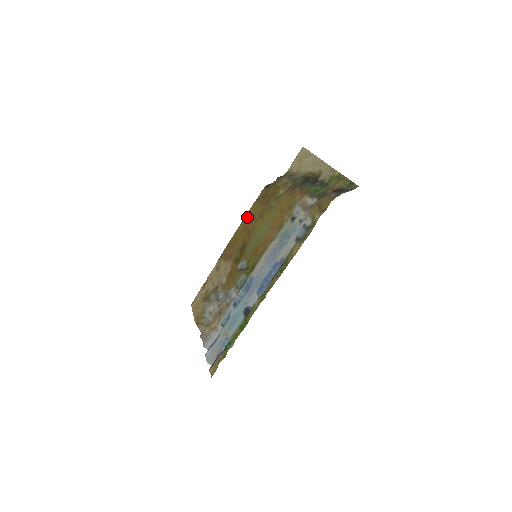
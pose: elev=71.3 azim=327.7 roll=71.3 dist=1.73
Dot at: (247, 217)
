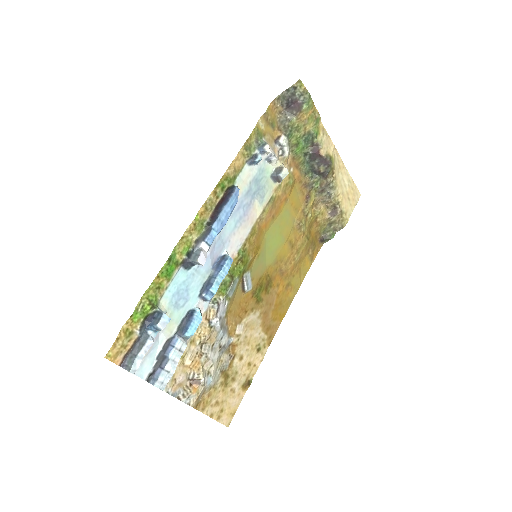
Dot at: (299, 279)
